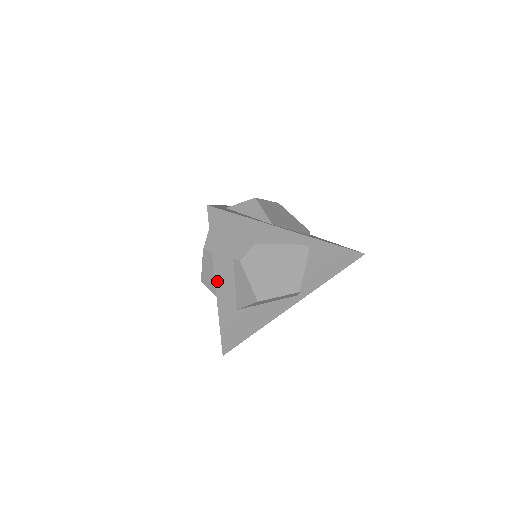
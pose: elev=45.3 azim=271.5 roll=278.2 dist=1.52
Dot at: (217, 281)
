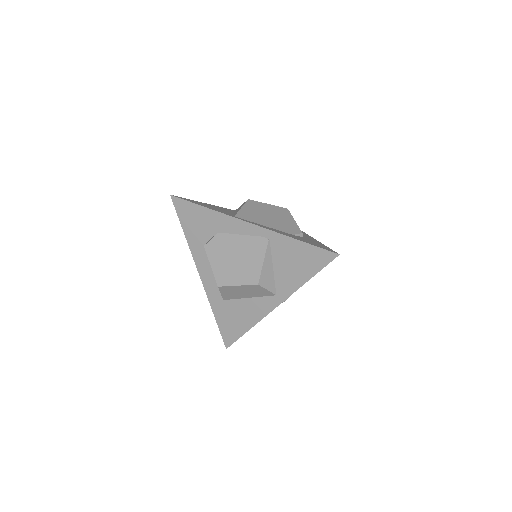
Dot at: (198, 266)
